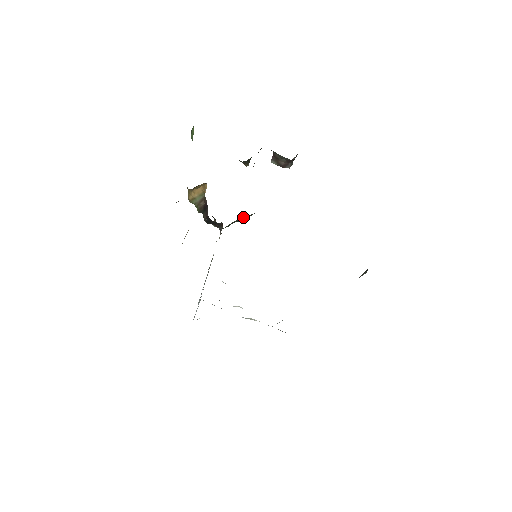
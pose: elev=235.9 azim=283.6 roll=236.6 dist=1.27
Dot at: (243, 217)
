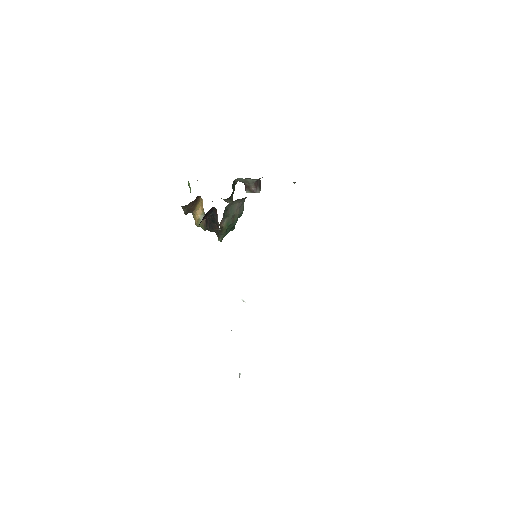
Dot at: (231, 209)
